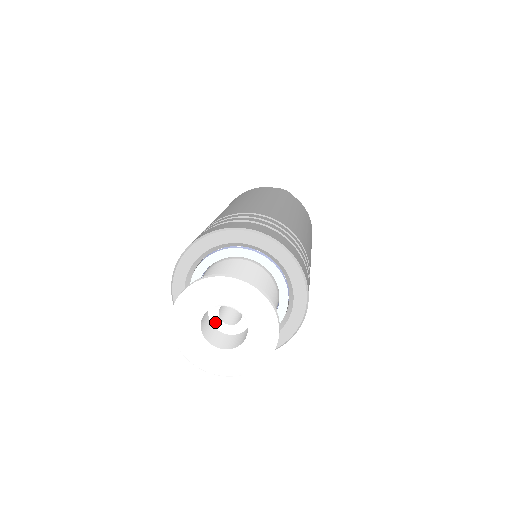
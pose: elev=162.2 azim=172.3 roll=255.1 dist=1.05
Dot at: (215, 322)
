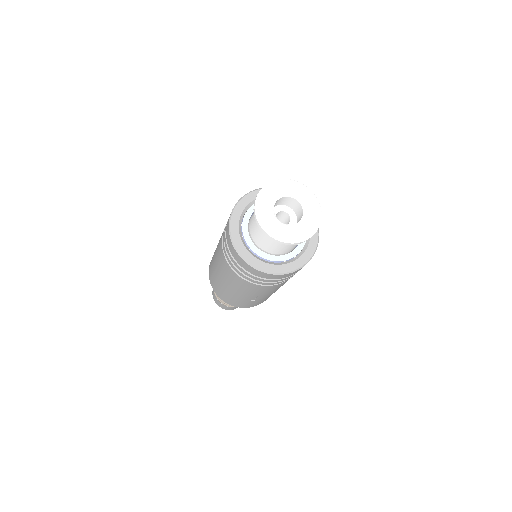
Dot at: occluded
